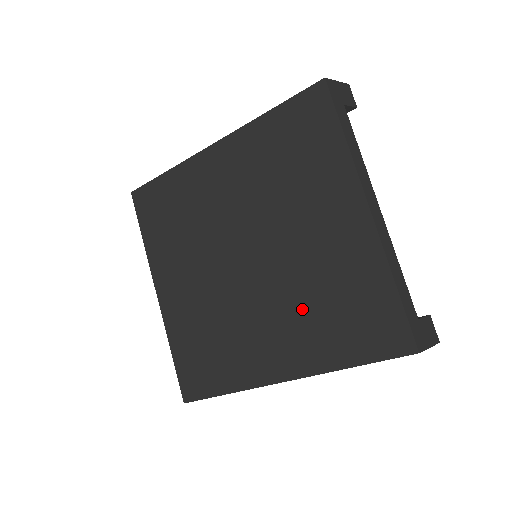
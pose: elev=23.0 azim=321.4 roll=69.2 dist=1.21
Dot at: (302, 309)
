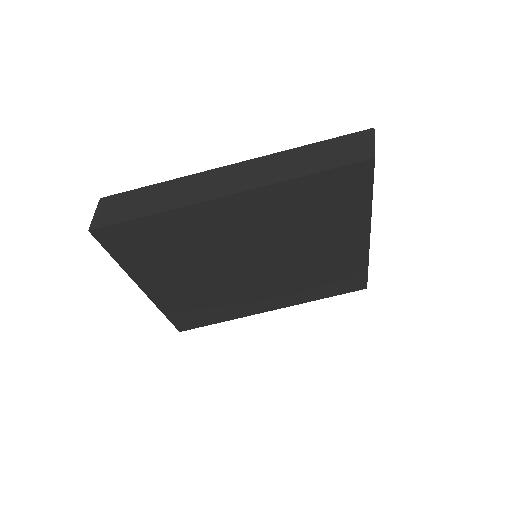
Dot at: (297, 283)
